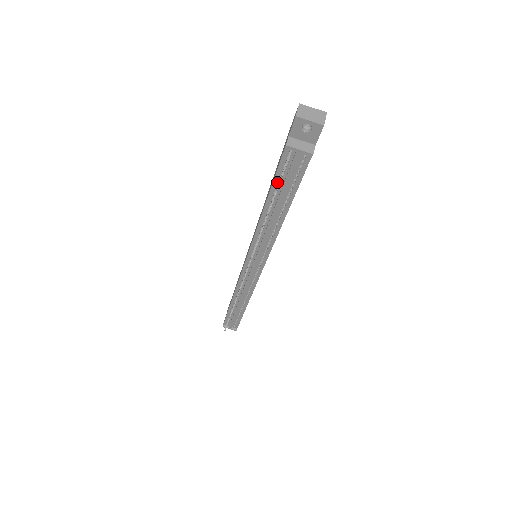
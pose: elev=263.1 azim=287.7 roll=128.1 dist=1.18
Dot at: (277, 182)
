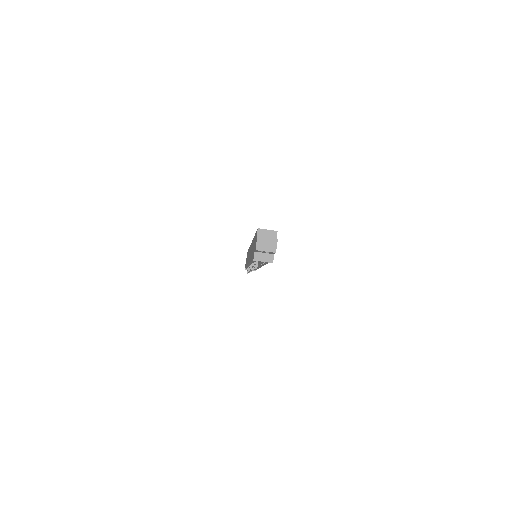
Dot at: occluded
